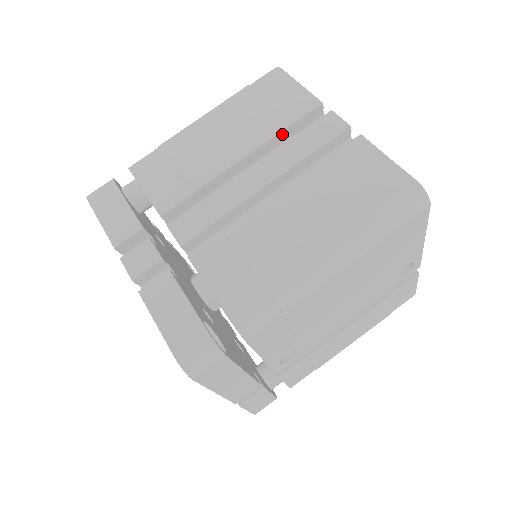
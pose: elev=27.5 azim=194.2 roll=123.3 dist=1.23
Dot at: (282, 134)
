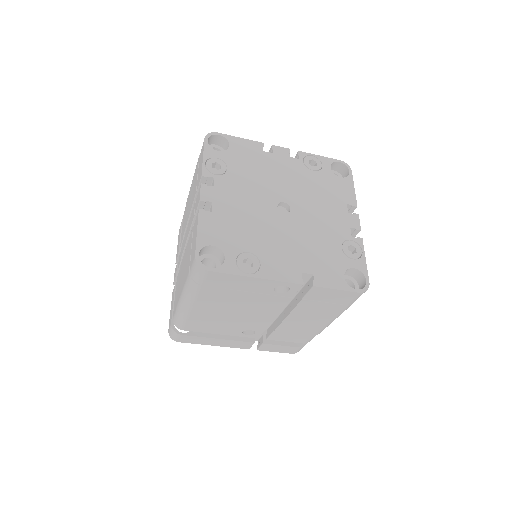
Dot at: occluded
